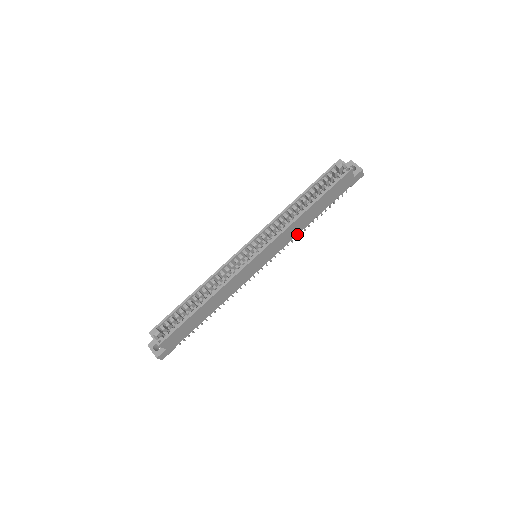
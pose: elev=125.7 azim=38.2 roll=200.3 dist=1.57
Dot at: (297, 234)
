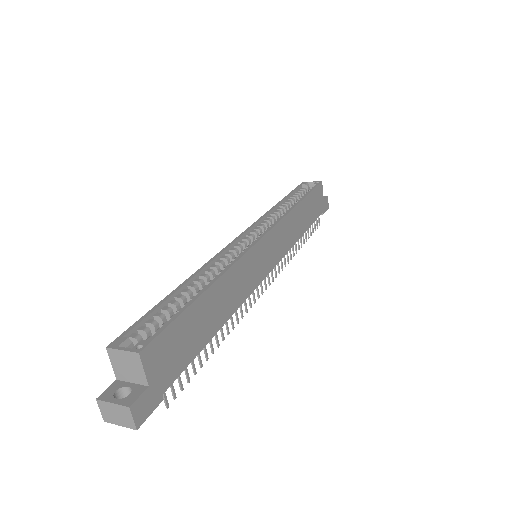
Dot at: (293, 244)
